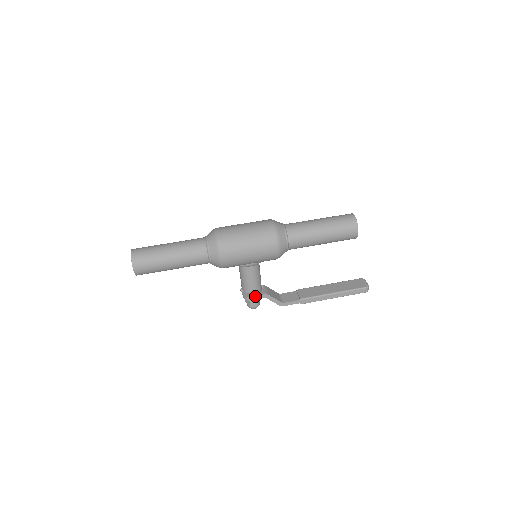
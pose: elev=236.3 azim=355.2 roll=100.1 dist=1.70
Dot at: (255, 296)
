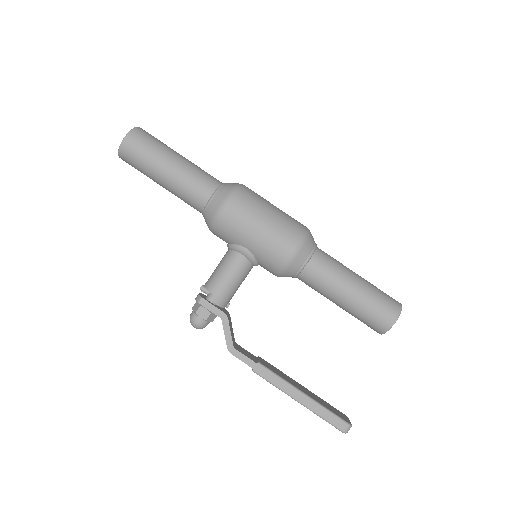
Dot at: (212, 305)
